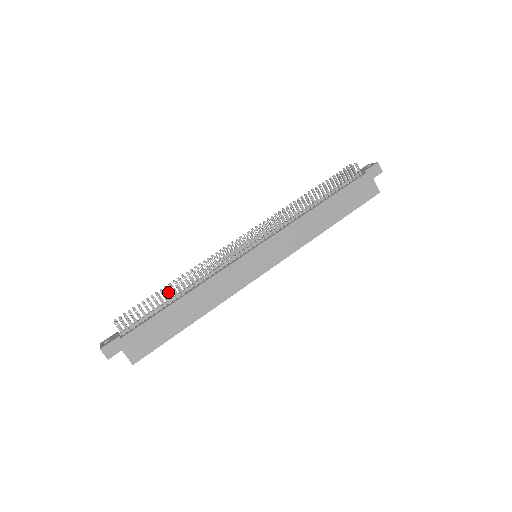
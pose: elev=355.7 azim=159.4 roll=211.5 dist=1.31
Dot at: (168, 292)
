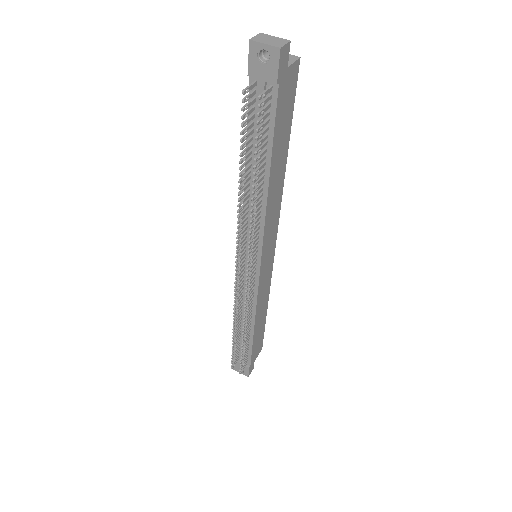
Dot at: (245, 341)
